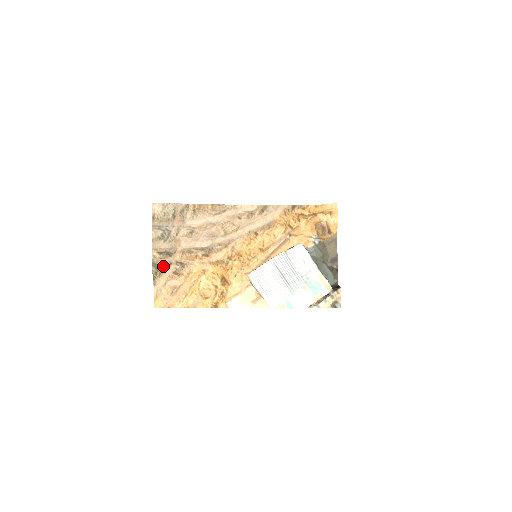
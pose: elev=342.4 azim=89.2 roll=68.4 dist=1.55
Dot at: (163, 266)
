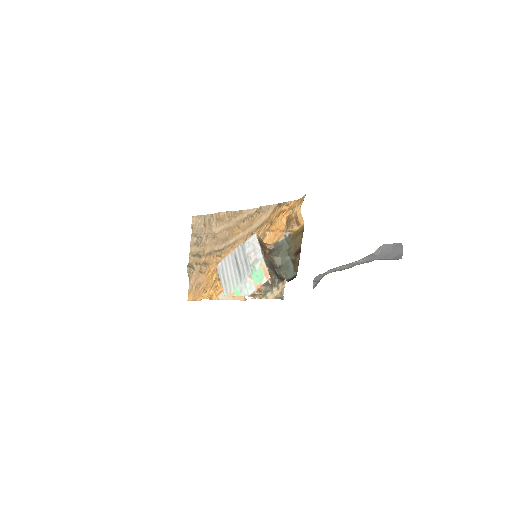
Dot at: (195, 266)
